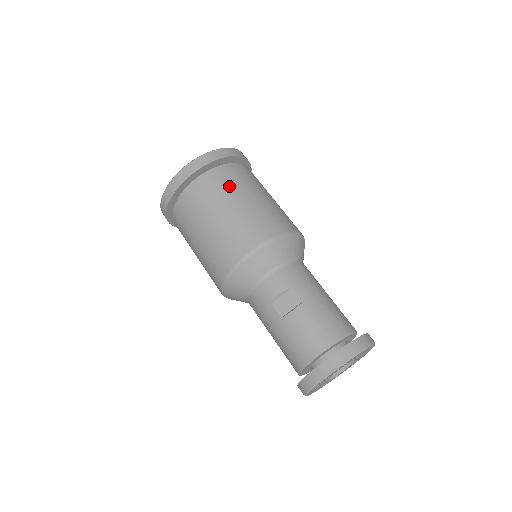
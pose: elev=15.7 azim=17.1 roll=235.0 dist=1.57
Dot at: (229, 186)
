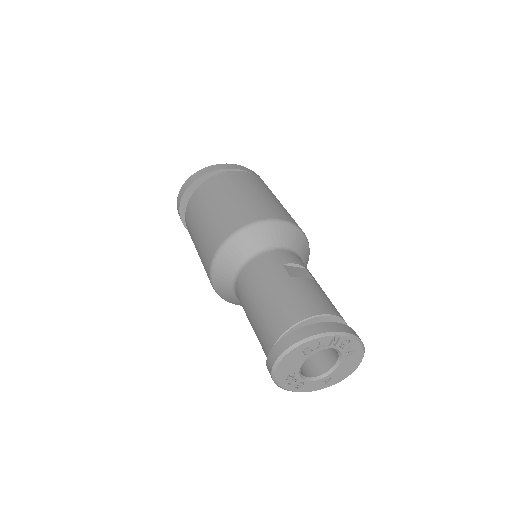
Dot at: occluded
